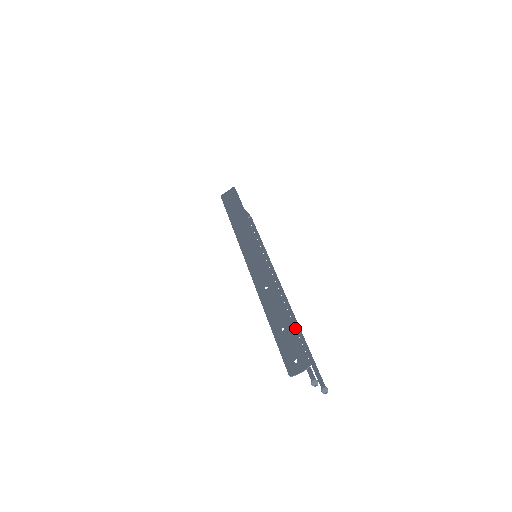
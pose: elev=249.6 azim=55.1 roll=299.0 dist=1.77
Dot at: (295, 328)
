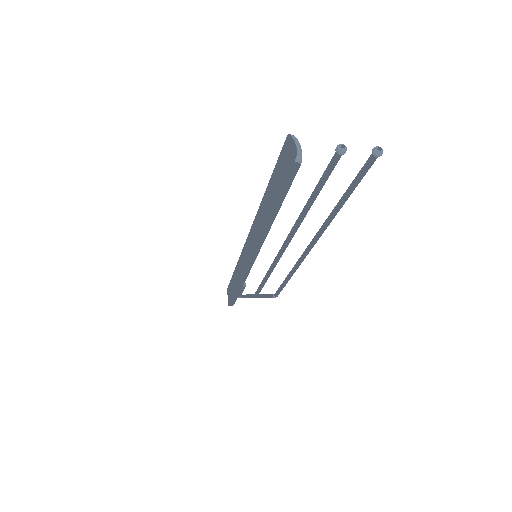
Dot at: occluded
